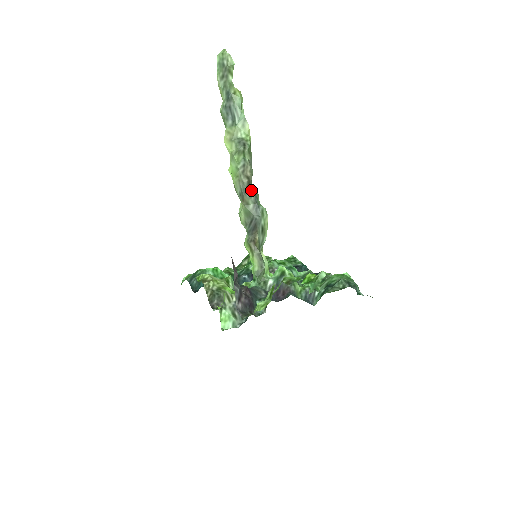
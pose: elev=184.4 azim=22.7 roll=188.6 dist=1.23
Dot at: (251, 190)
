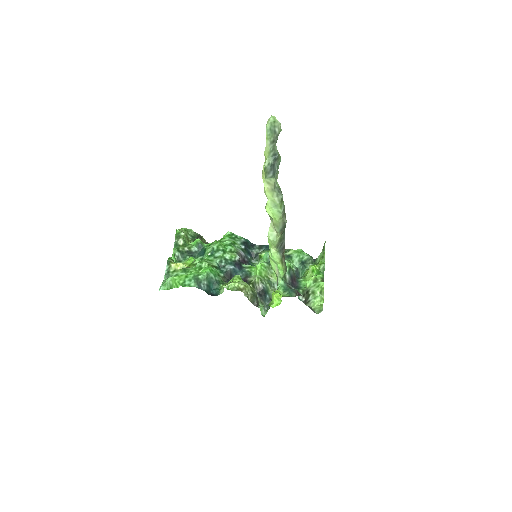
Dot at: (285, 224)
